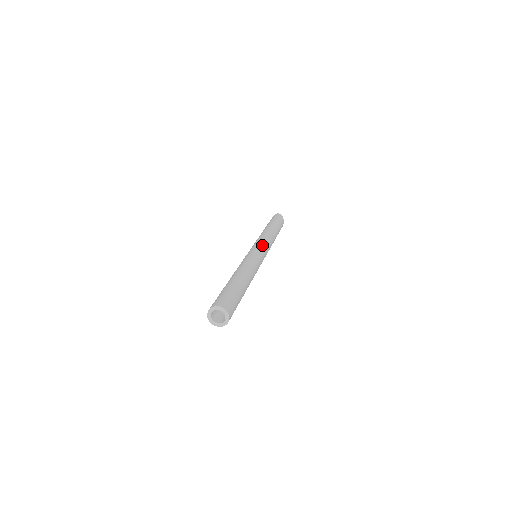
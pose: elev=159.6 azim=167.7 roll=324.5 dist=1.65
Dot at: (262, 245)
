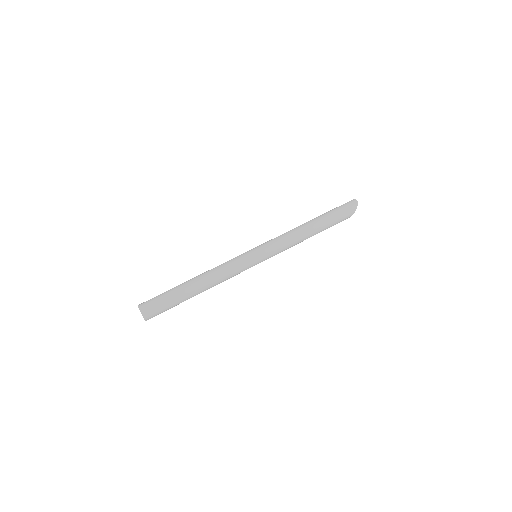
Dot at: (268, 250)
